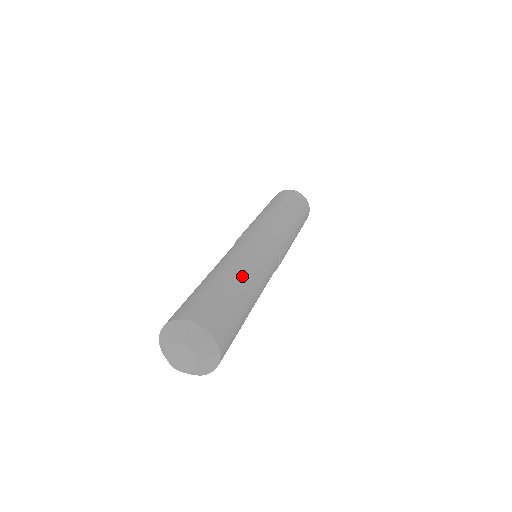
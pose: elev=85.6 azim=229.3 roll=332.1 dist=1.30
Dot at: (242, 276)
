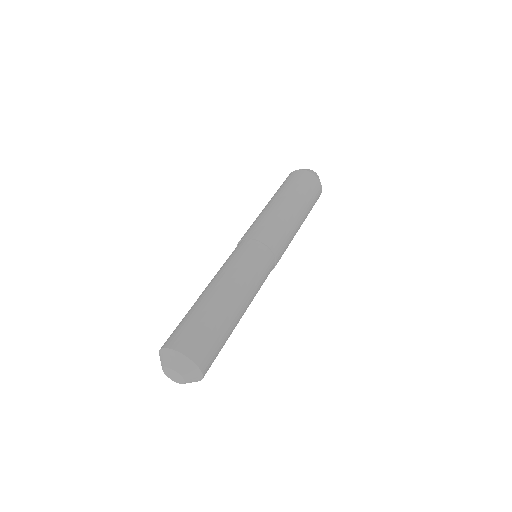
Dot at: (224, 292)
